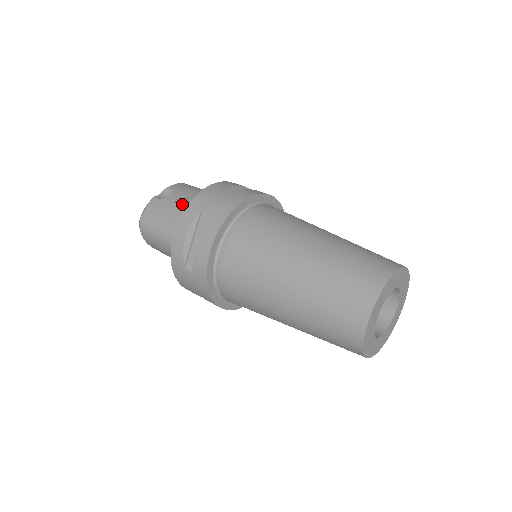
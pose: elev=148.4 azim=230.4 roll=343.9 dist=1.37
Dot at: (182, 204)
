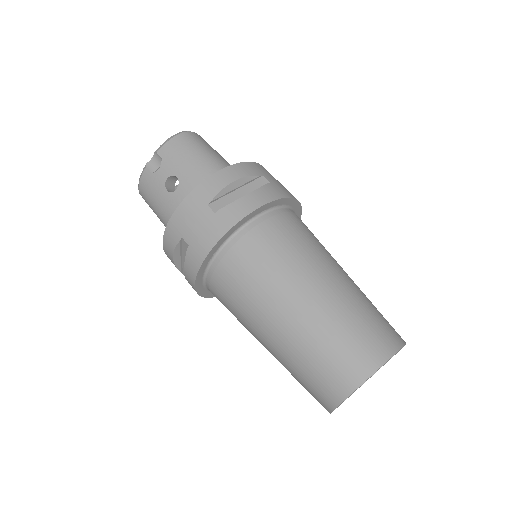
Dot at: (171, 192)
